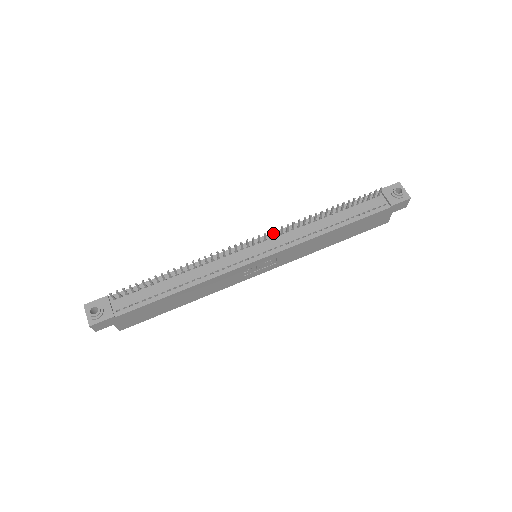
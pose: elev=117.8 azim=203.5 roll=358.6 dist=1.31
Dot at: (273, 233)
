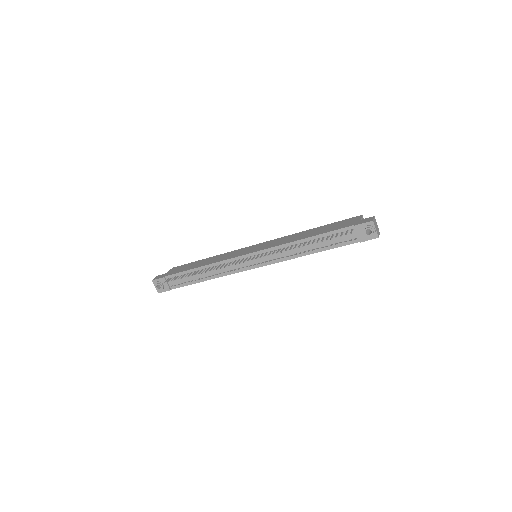
Dot at: (265, 250)
